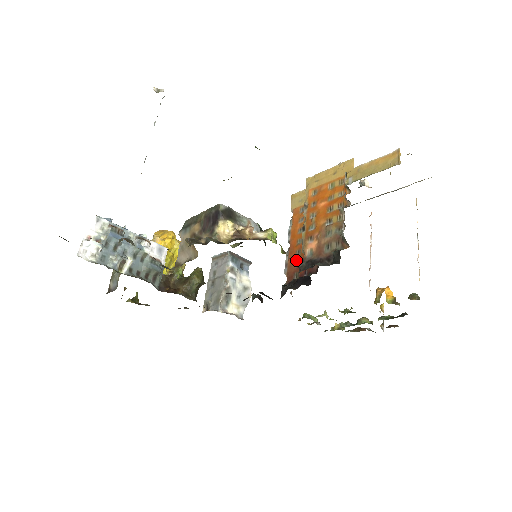
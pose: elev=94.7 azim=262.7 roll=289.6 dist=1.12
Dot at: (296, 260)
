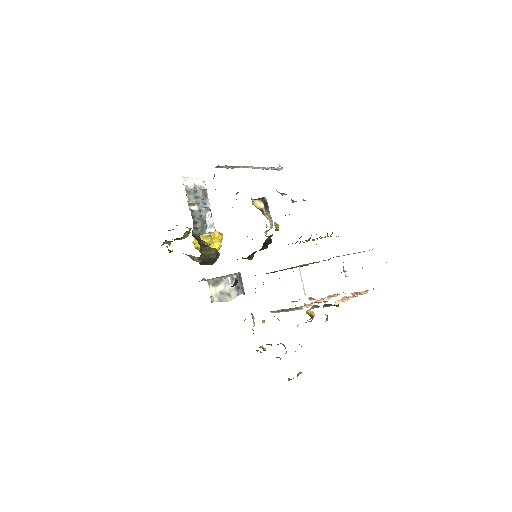
Dot at: occluded
